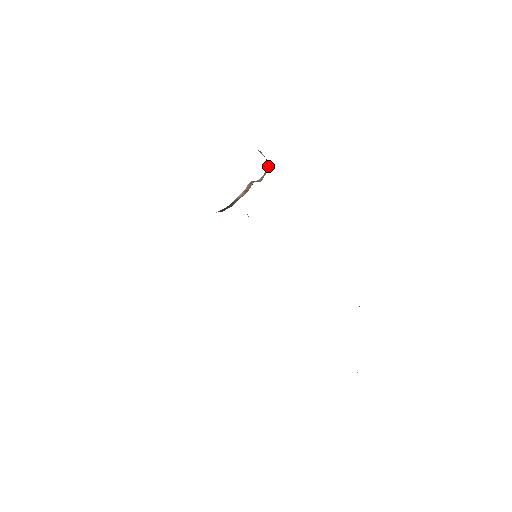
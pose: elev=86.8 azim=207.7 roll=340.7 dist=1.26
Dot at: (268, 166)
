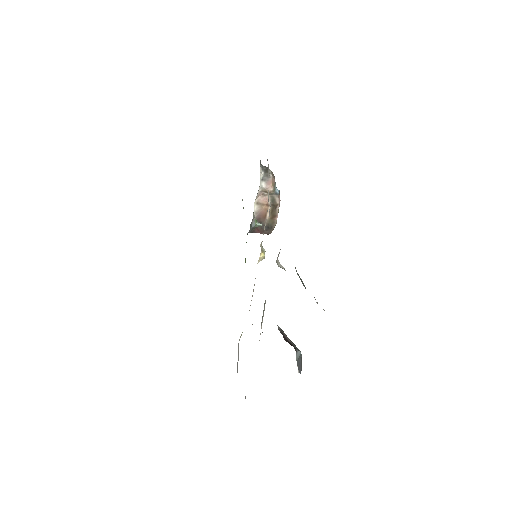
Dot at: (264, 173)
